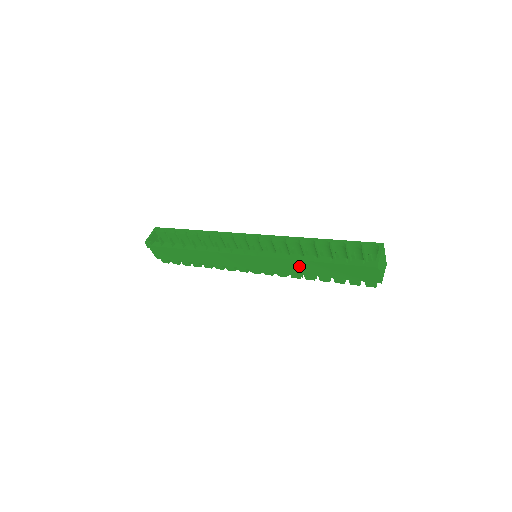
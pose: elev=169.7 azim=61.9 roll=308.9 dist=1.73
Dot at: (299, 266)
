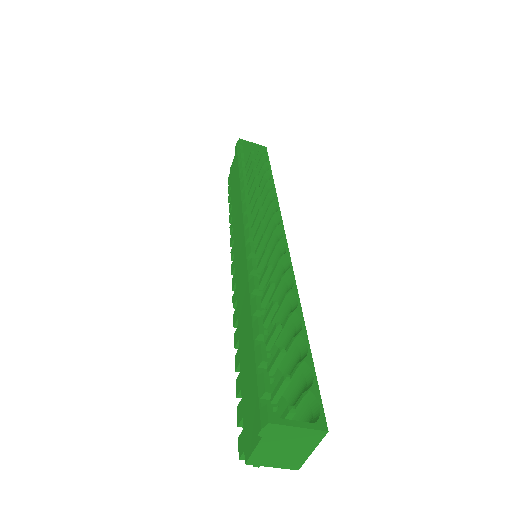
Dot at: (246, 306)
